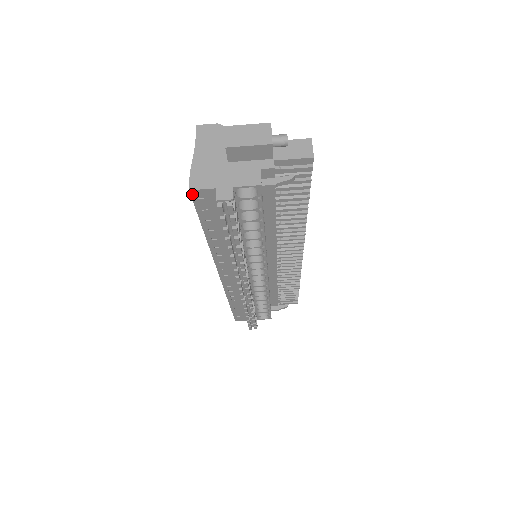
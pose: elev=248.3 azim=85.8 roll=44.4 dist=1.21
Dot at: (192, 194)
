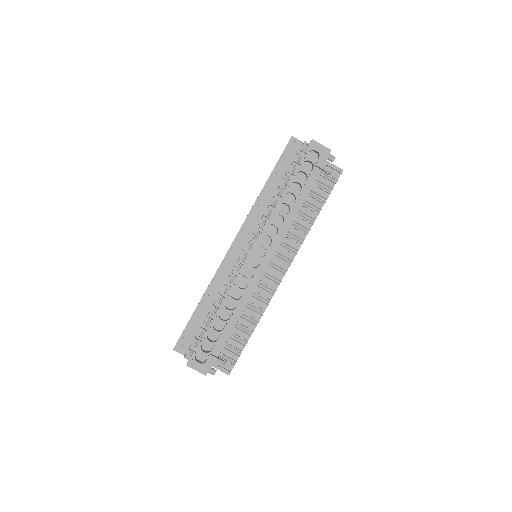
Dot at: (291, 140)
